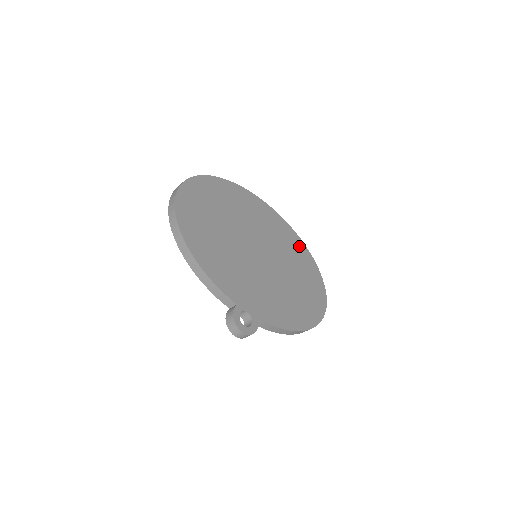
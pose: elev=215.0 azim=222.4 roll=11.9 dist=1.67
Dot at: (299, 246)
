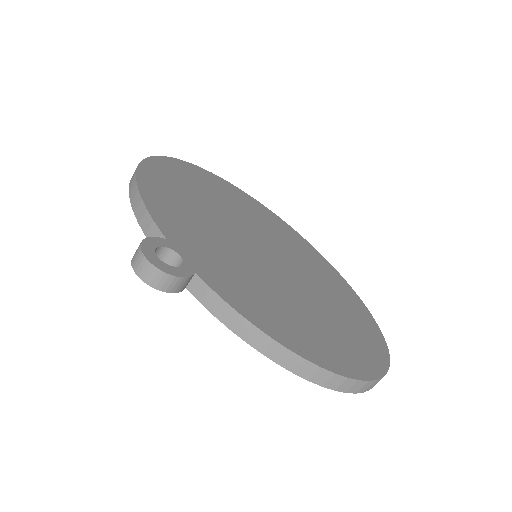
Dot at: (351, 298)
